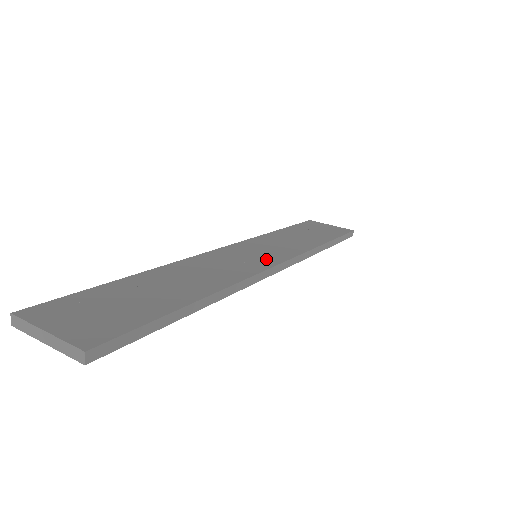
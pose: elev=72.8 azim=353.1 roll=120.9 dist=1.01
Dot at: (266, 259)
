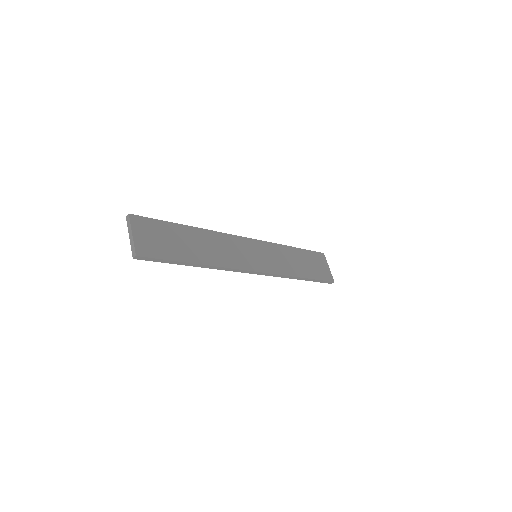
Dot at: (255, 263)
